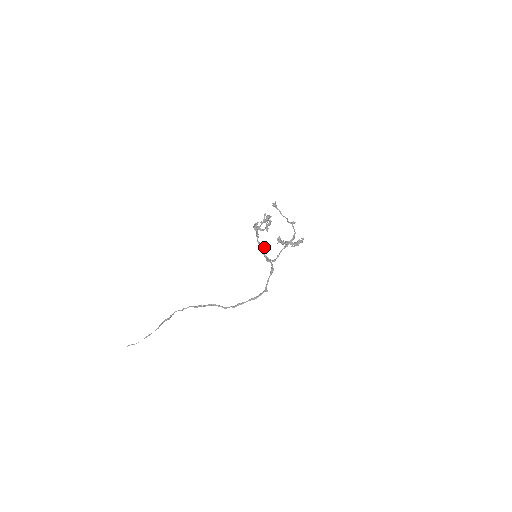
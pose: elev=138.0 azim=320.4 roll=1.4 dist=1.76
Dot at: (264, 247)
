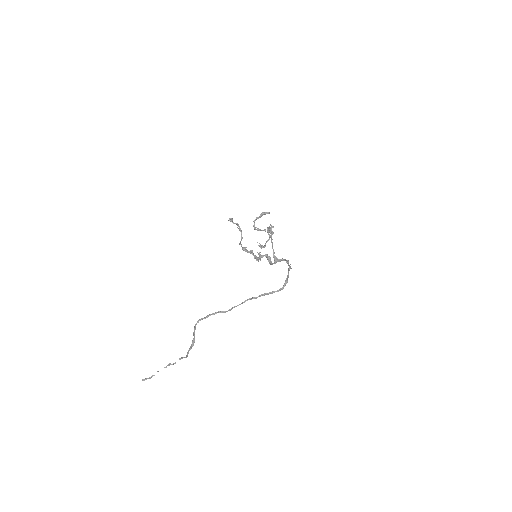
Dot at: (265, 256)
